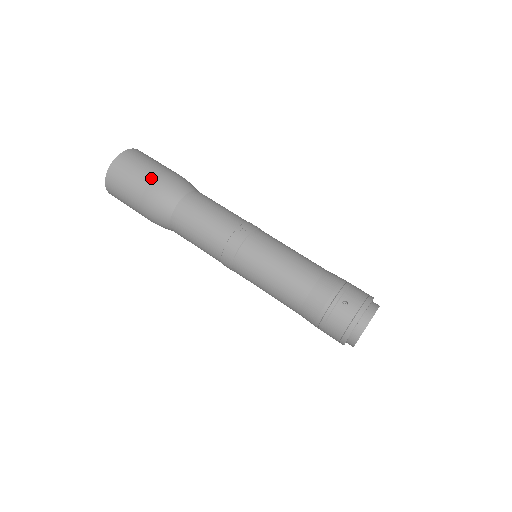
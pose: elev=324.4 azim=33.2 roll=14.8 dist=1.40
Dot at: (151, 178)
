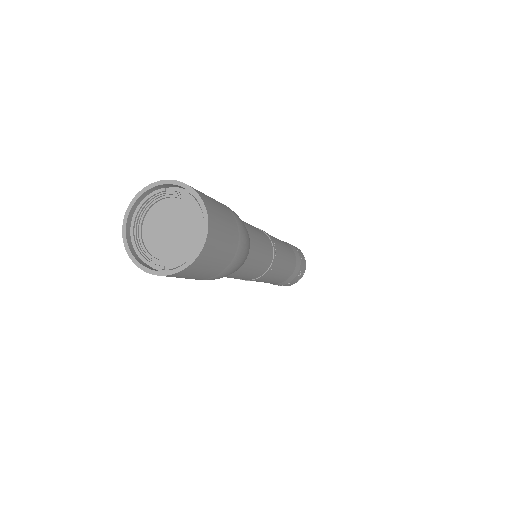
Dot at: (234, 255)
